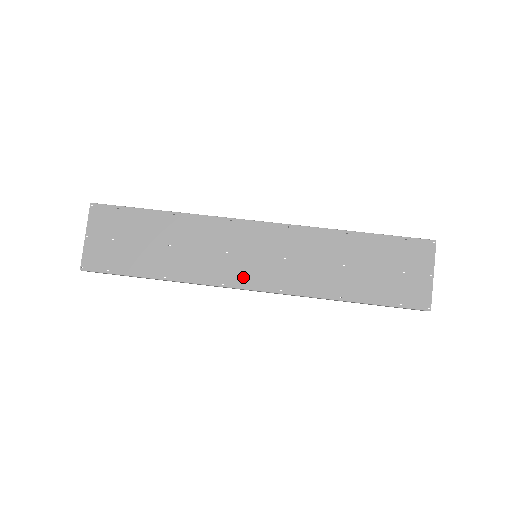
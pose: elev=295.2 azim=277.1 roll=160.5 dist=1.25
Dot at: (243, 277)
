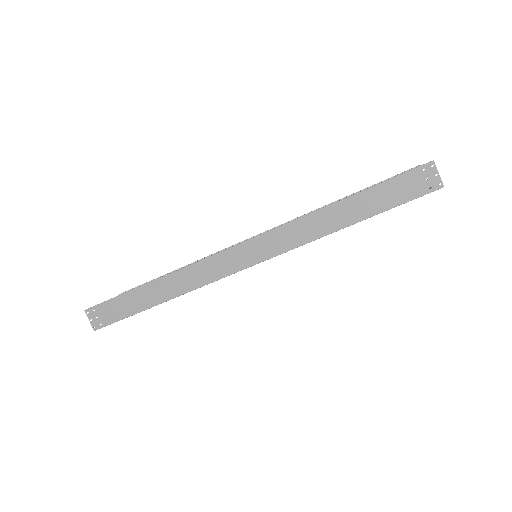
Dot at: occluded
